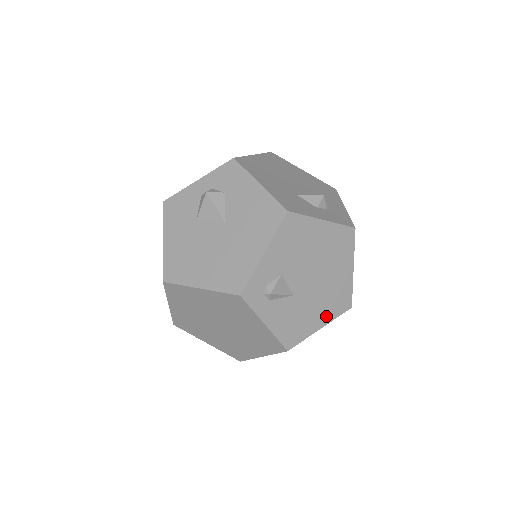
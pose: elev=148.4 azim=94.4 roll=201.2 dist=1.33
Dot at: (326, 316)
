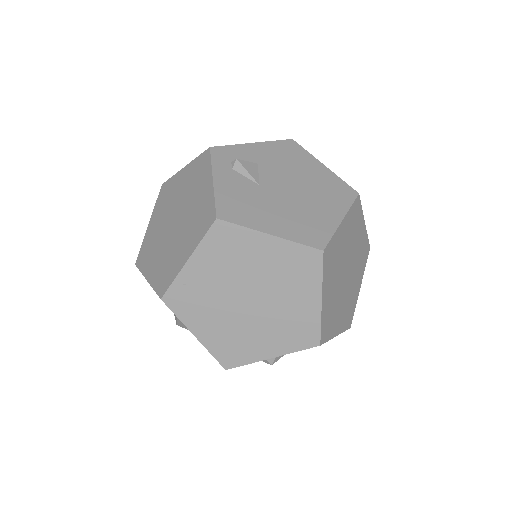
Dot at: (284, 230)
